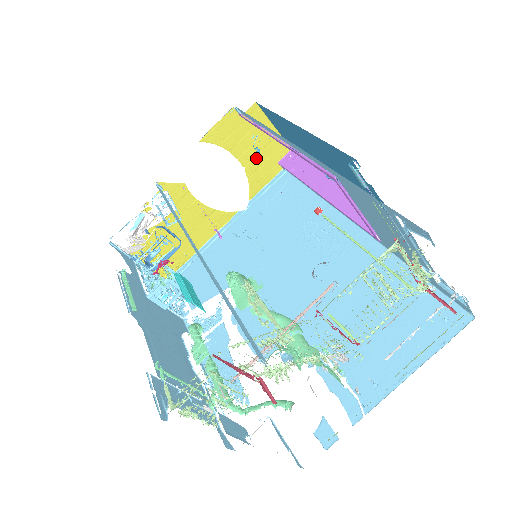
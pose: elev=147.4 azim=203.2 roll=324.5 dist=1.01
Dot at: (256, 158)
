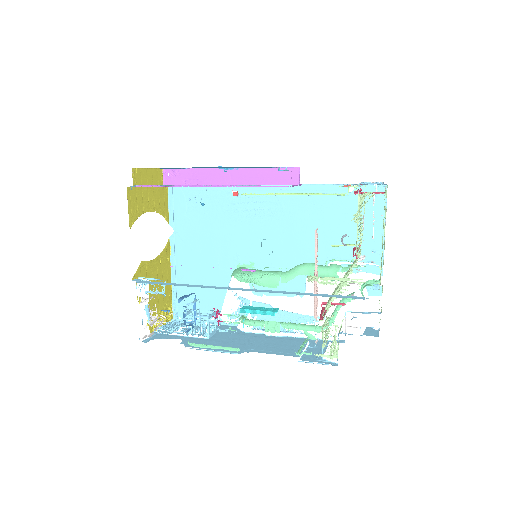
Dot at: (155, 198)
